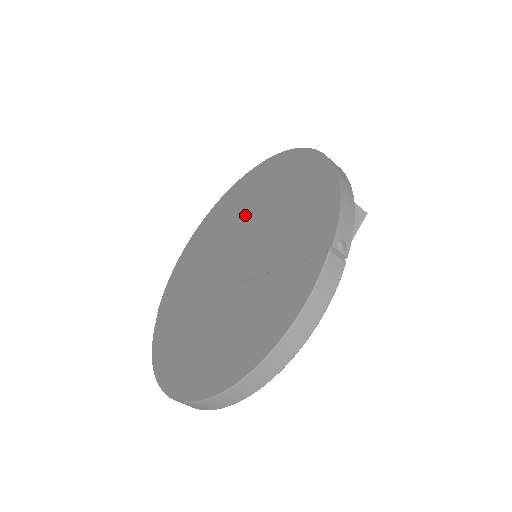
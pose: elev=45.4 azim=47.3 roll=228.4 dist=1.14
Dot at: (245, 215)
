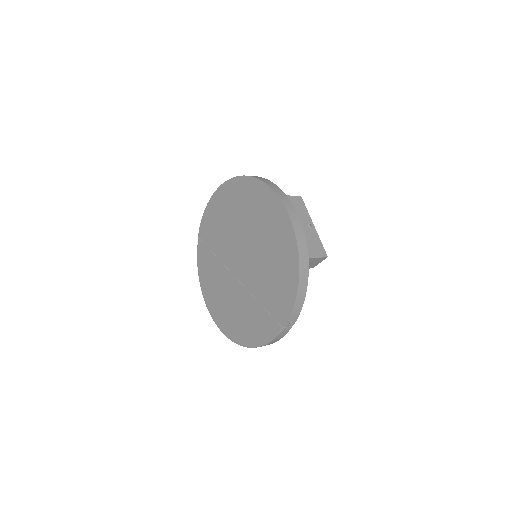
Dot at: (250, 229)
